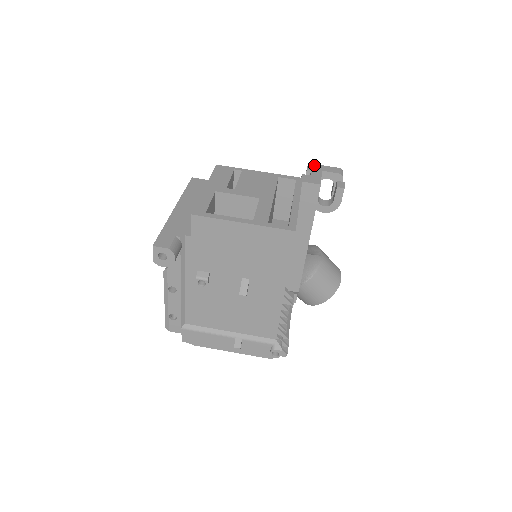
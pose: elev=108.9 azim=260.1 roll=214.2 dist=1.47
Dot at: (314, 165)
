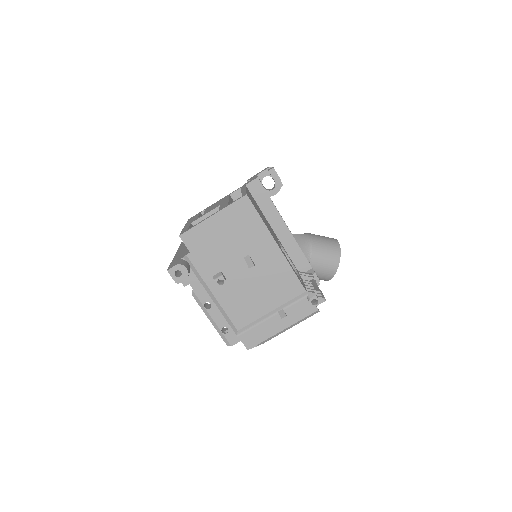
Dot at: (251, 177)
